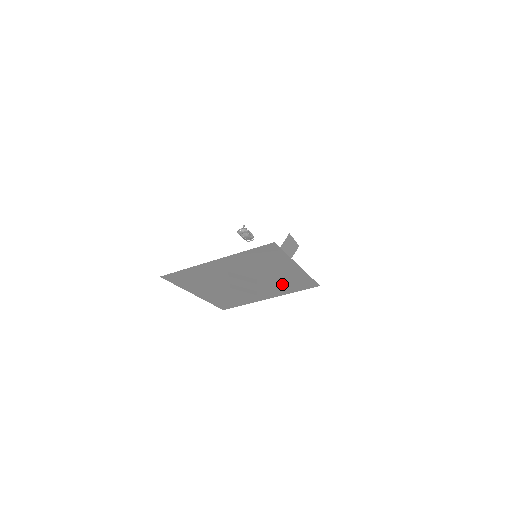
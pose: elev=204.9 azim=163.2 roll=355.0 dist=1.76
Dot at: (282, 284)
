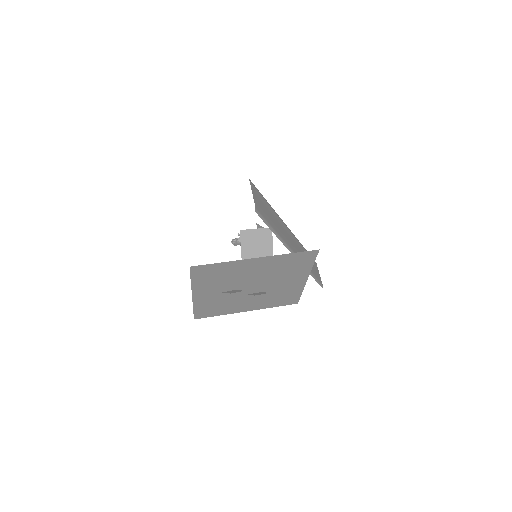
Dot at: (284, 270)
